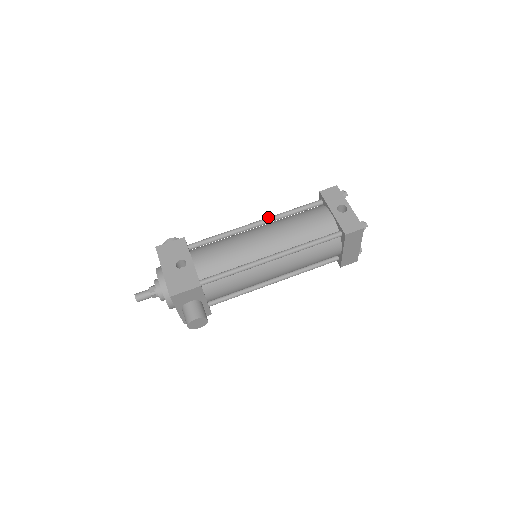
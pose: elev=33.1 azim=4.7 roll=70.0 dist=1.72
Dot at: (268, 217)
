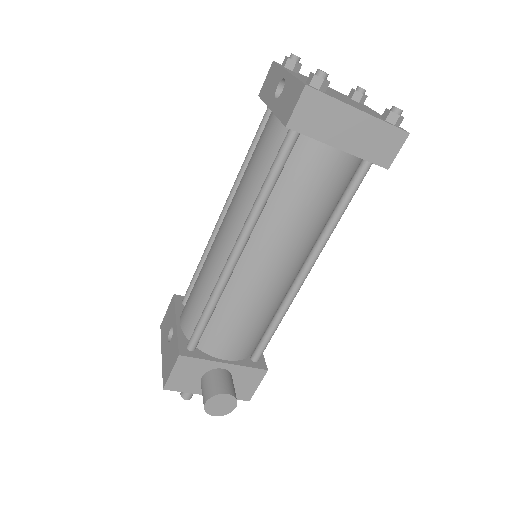
Dot at: (229, 194)
